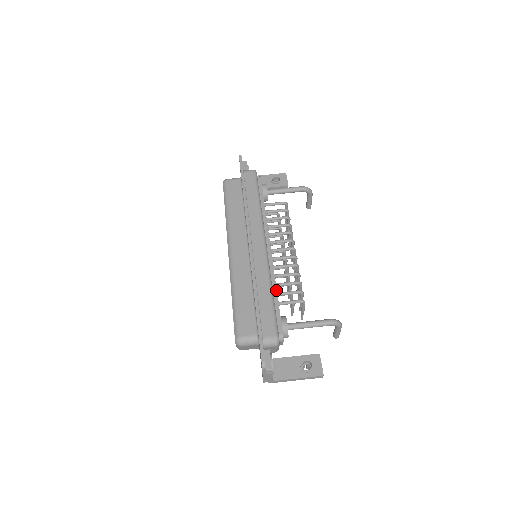
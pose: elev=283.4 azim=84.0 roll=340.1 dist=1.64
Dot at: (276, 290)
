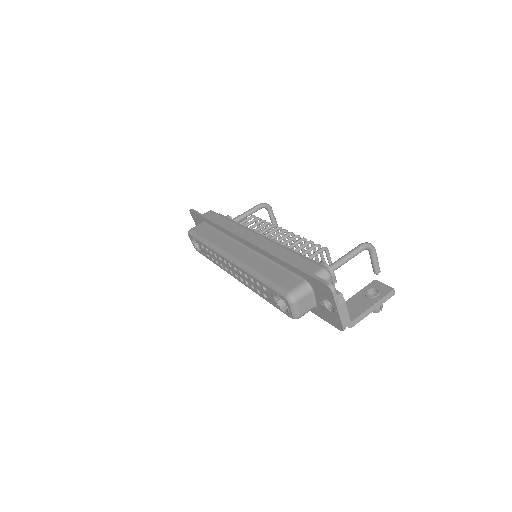
Dot at: (294, 251)
